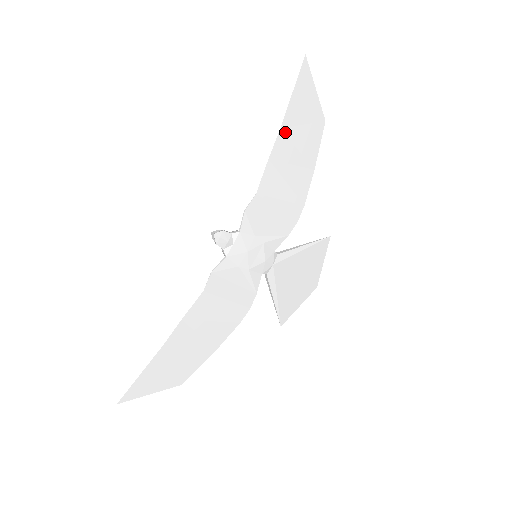
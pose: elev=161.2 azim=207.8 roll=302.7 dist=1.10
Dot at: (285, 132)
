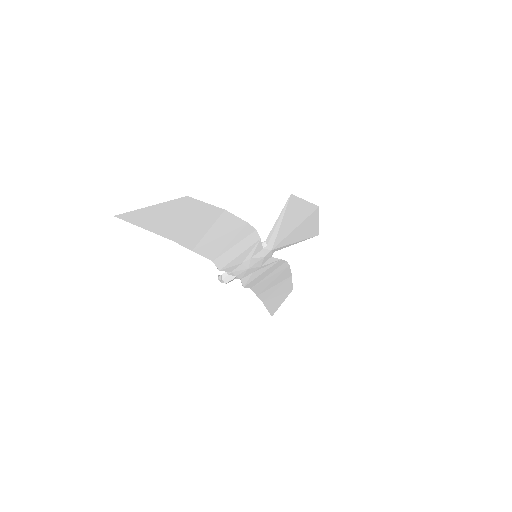
Dot at: (177, 236)
